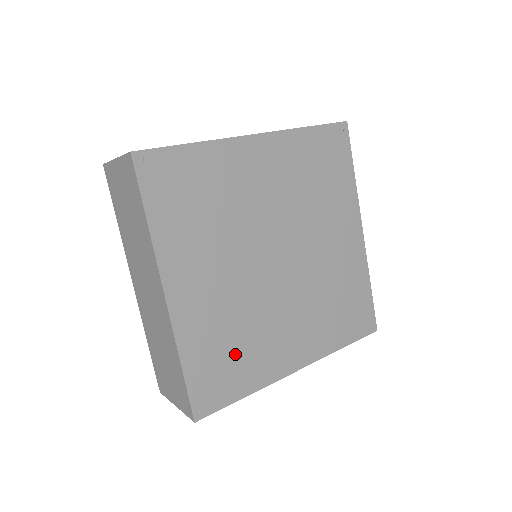
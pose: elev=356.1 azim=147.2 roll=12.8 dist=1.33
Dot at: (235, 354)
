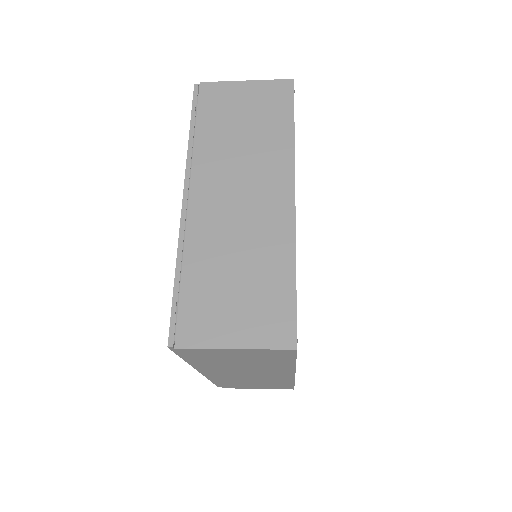
Dot at: occluded
